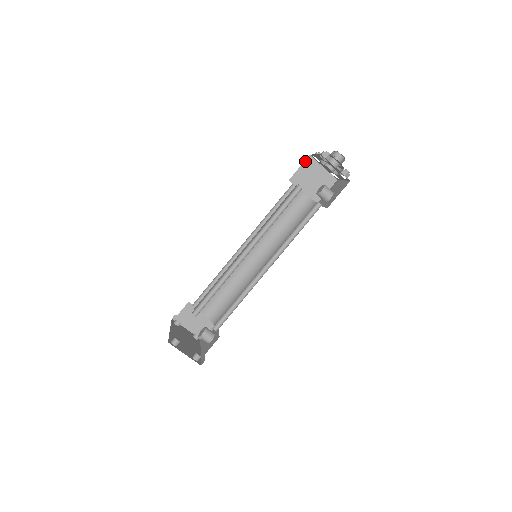
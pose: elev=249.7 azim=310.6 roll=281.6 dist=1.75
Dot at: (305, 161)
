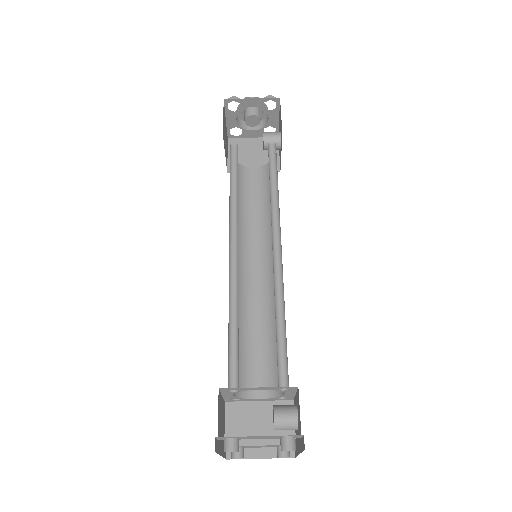
Dot at: (228, 146)
